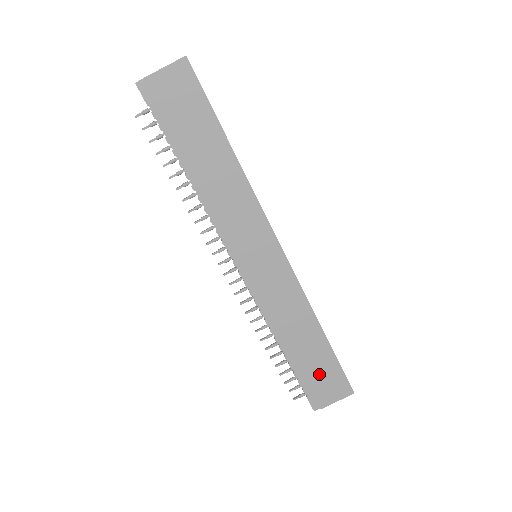
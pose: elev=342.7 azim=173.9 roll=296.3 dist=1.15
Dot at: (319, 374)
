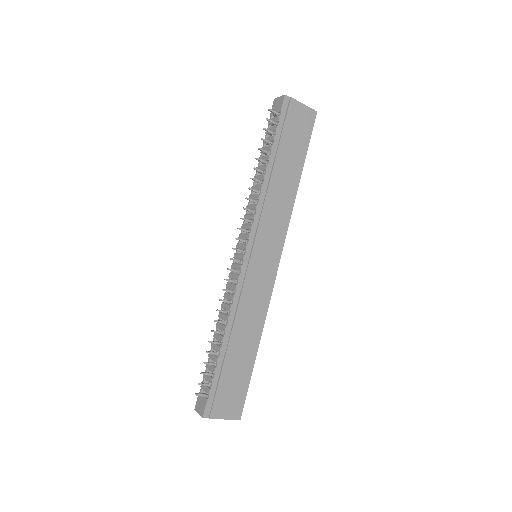
Dot at: (231, 382)
